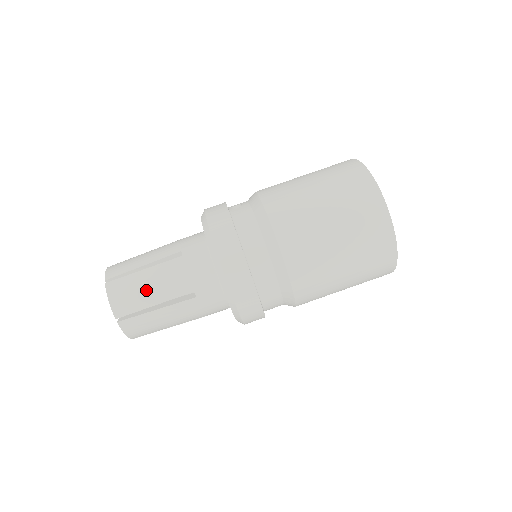
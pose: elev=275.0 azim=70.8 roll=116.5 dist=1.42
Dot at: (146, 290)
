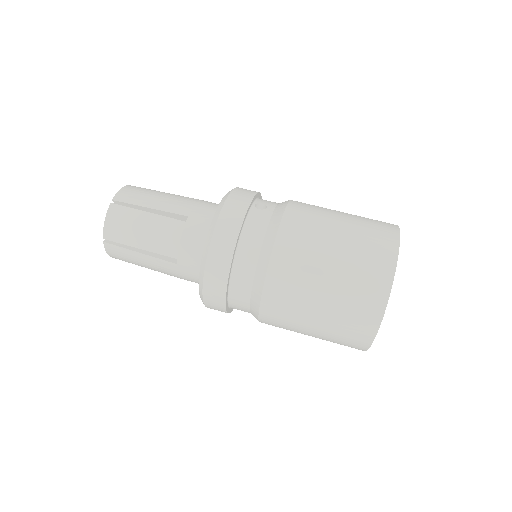
Dot at: (139, 232)
